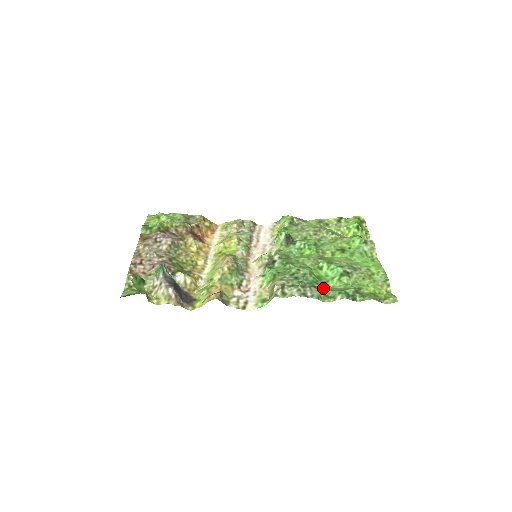
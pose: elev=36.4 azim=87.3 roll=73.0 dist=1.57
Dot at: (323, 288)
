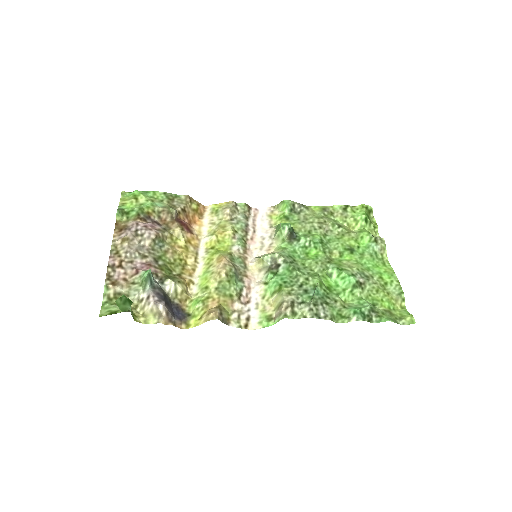
Dot at: (335, 304)
